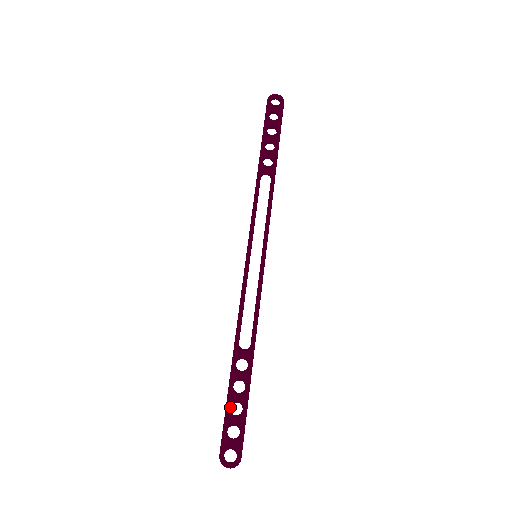
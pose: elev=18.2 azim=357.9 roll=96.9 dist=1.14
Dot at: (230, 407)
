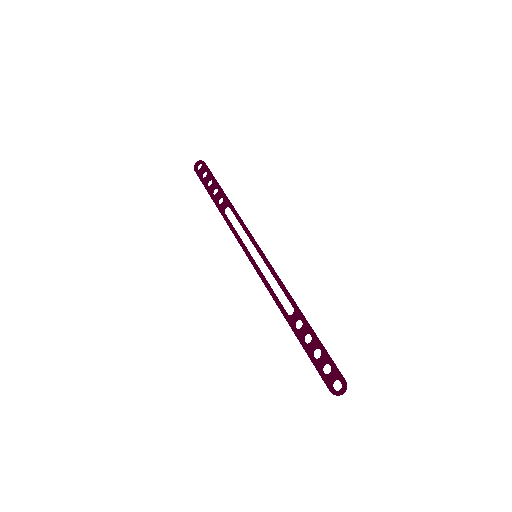
Dot at: (312, 356)
